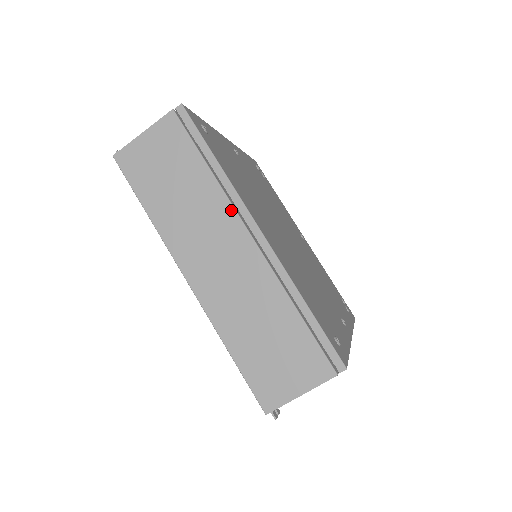
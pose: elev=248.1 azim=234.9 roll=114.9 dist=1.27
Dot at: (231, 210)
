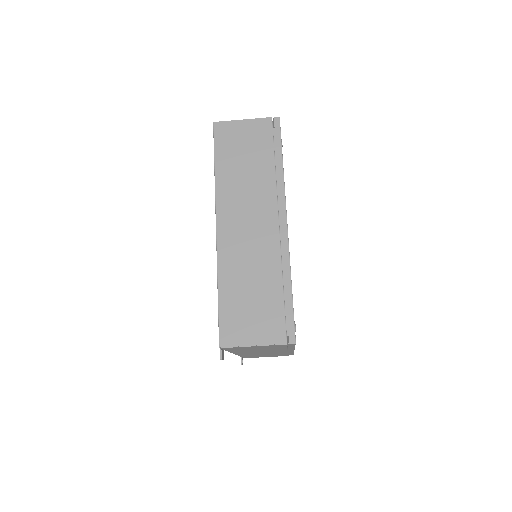
Dot at: (275, 198)
